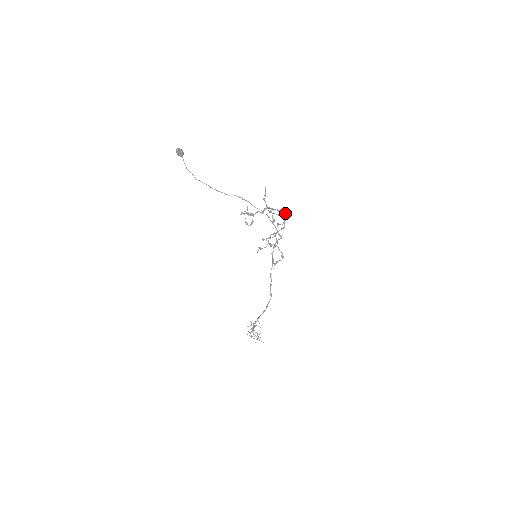
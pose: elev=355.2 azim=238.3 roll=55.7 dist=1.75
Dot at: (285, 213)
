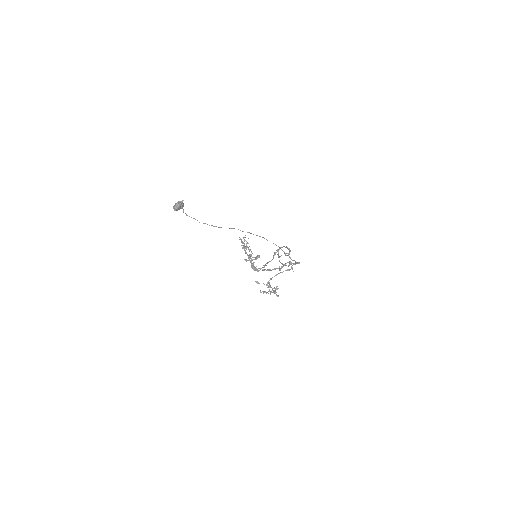
Dot at: (297, 263)
